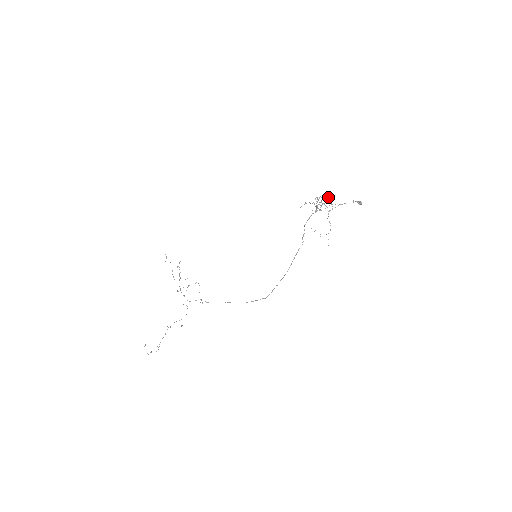
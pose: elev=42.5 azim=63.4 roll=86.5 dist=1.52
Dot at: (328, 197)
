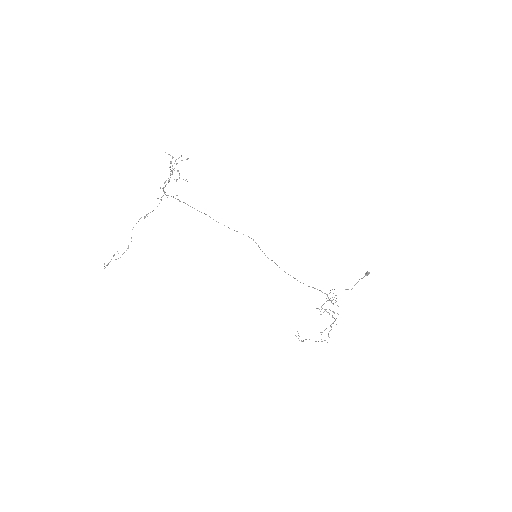
Dot at: (338, 314)
